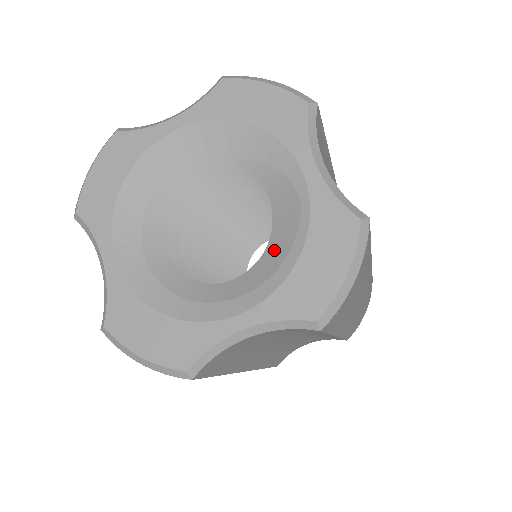
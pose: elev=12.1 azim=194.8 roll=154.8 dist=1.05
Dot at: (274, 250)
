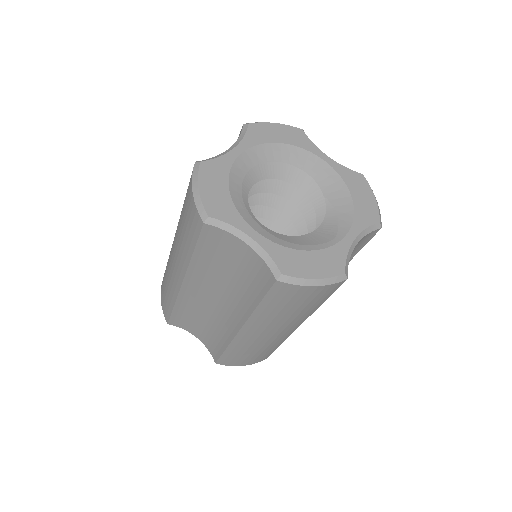
Dot at: (297, 240)
